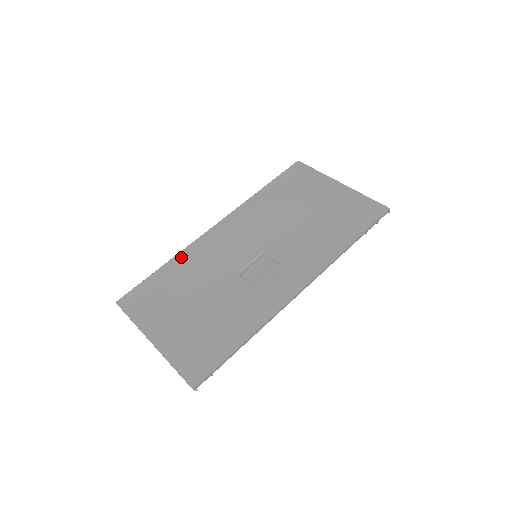
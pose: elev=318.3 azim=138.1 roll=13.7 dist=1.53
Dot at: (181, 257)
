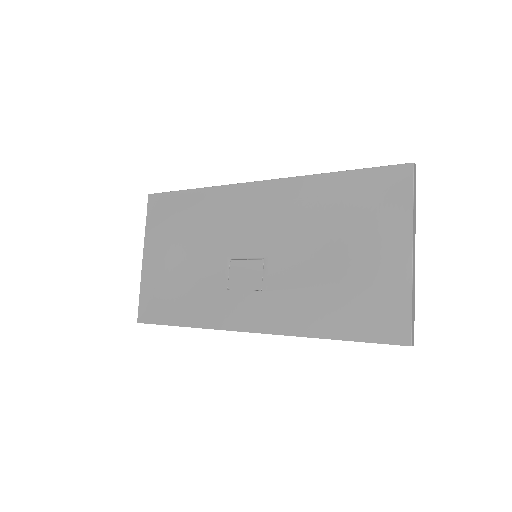
Dot at: (209, 194)
